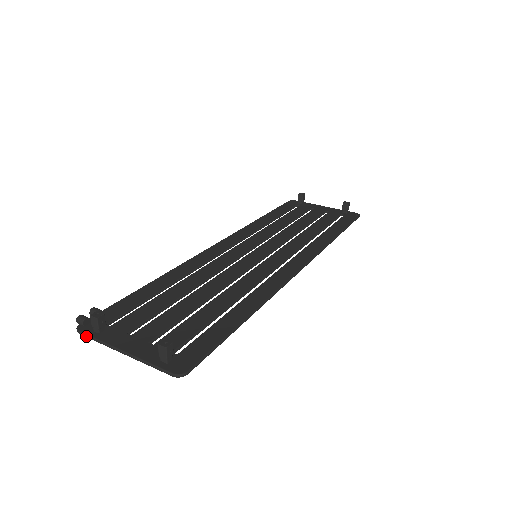
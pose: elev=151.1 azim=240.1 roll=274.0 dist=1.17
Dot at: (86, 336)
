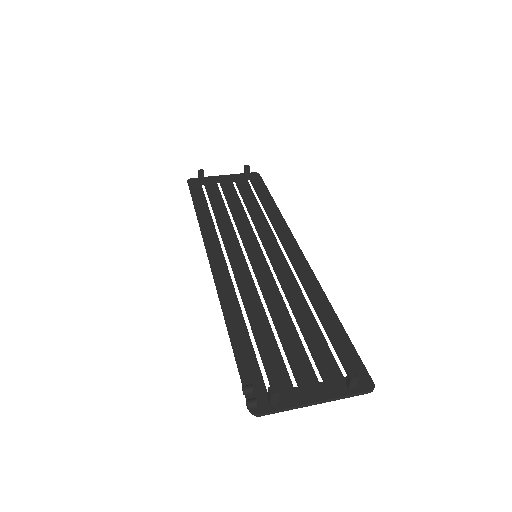
Dot at: occluded
